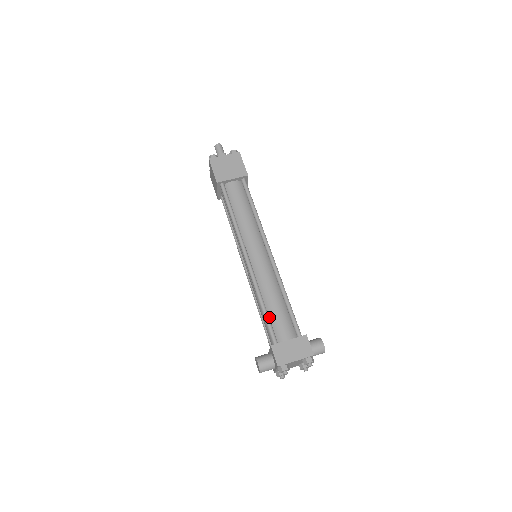
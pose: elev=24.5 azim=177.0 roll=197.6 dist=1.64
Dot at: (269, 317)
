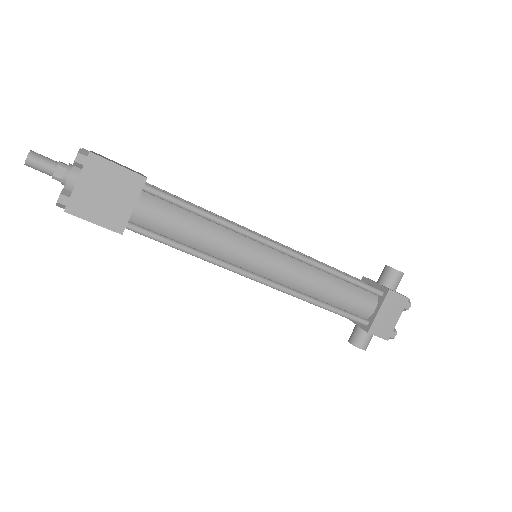
Dot at: (338, 307)
